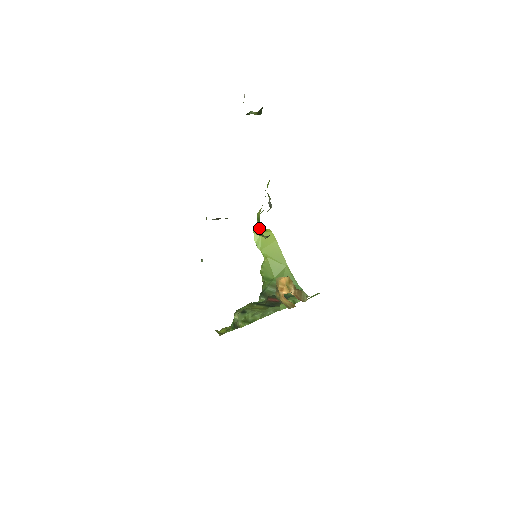
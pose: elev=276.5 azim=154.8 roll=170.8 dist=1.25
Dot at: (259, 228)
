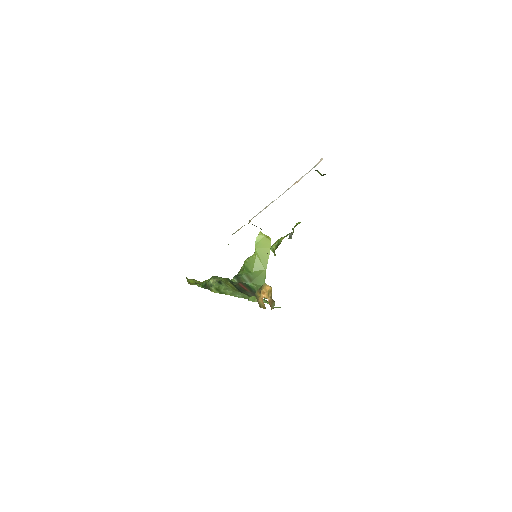
Dot at: (276, 248)
